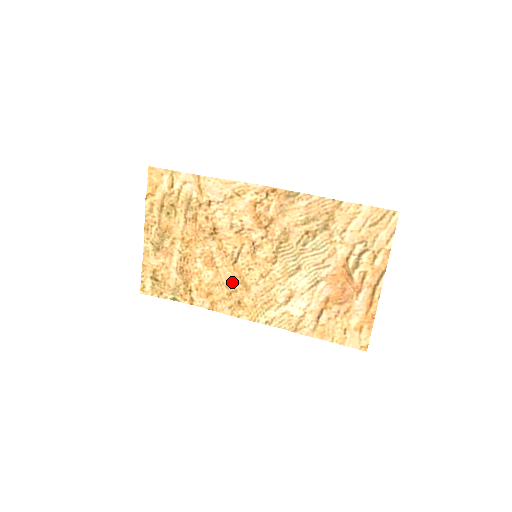
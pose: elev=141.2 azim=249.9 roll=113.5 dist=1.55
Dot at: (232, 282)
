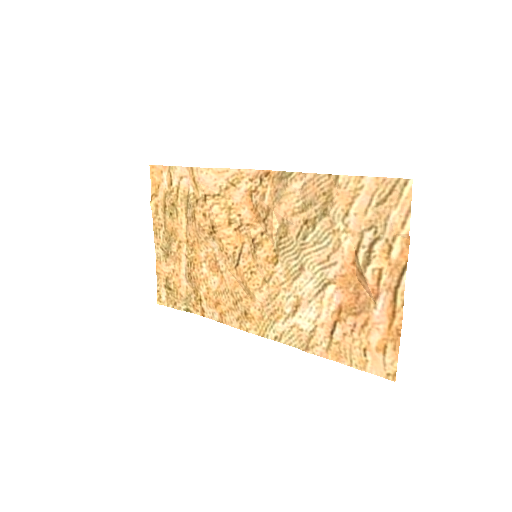
Dot at: (236, 289)
